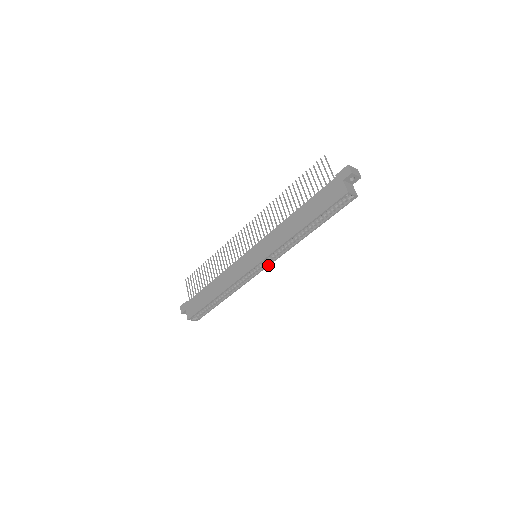
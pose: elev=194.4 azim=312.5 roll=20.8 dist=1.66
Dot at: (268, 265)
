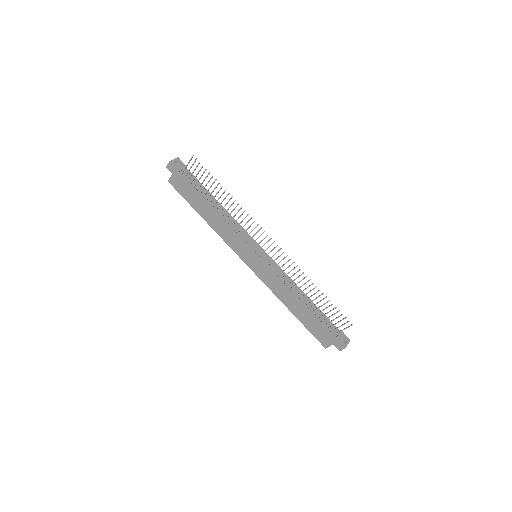
Dot at: occluded
